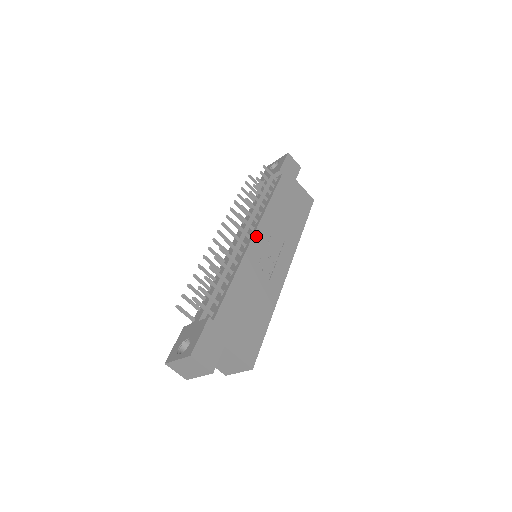
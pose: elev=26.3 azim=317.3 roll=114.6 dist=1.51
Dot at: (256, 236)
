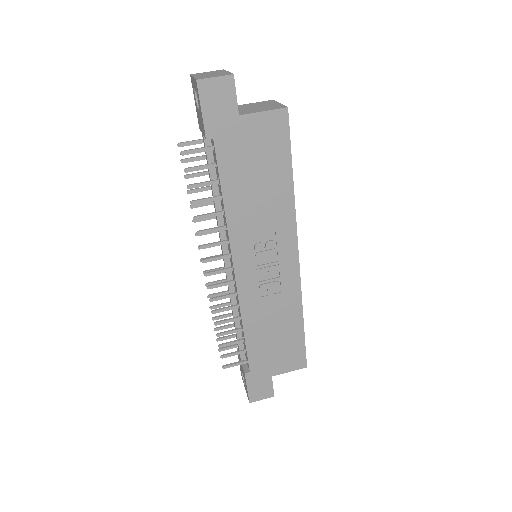
Dot at: (238, 269)
